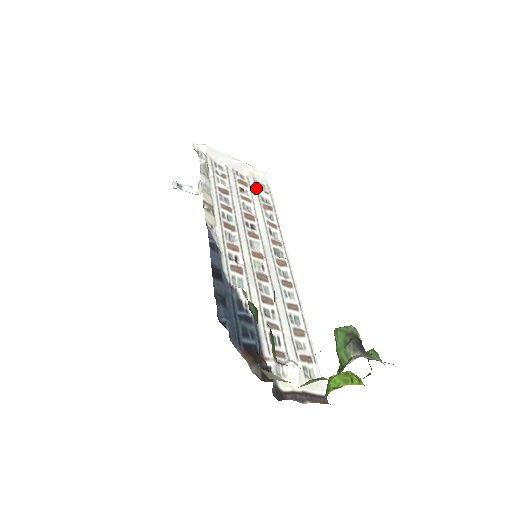
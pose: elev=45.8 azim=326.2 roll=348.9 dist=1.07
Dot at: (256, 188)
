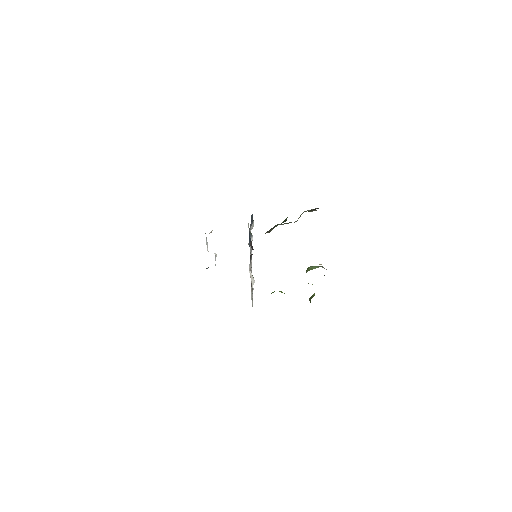
Dot at: occluded
